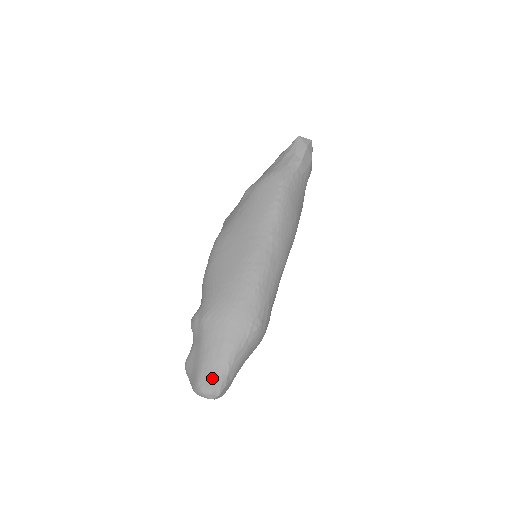
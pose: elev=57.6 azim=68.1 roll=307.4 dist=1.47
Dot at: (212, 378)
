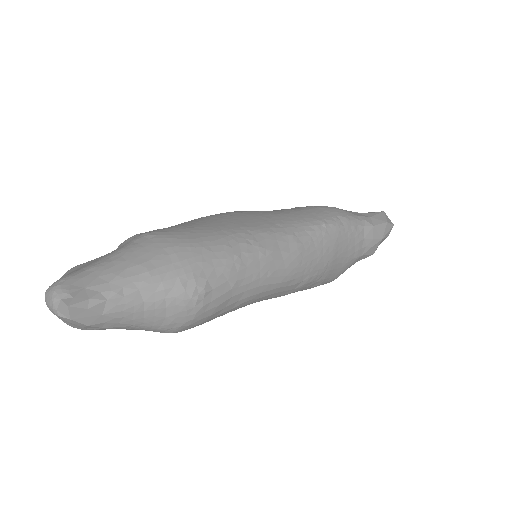
Dot at: (85, 285)
